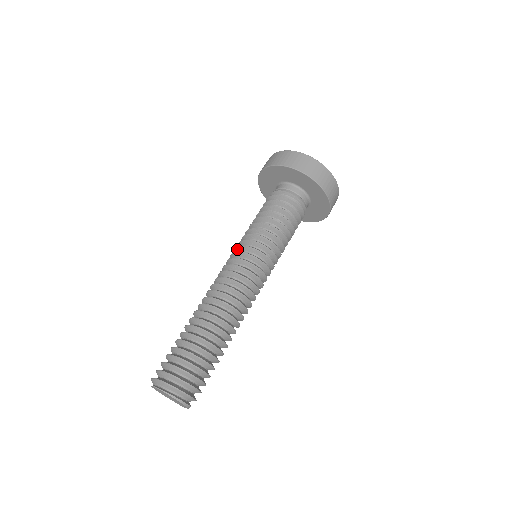
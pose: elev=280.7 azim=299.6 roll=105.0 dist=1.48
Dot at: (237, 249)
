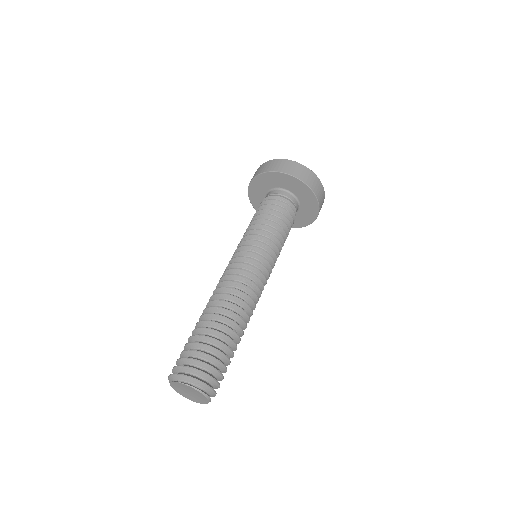
Dot at: (244, 248)
